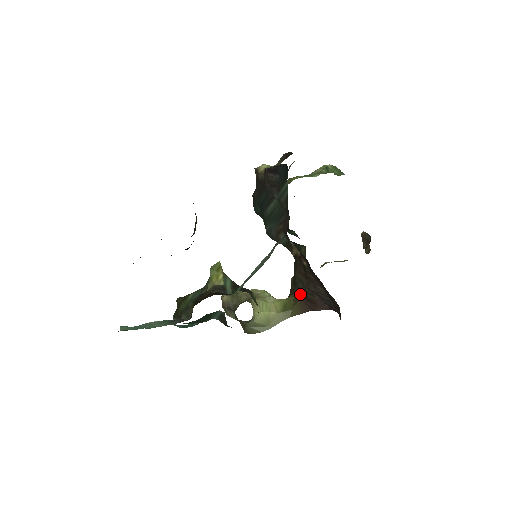
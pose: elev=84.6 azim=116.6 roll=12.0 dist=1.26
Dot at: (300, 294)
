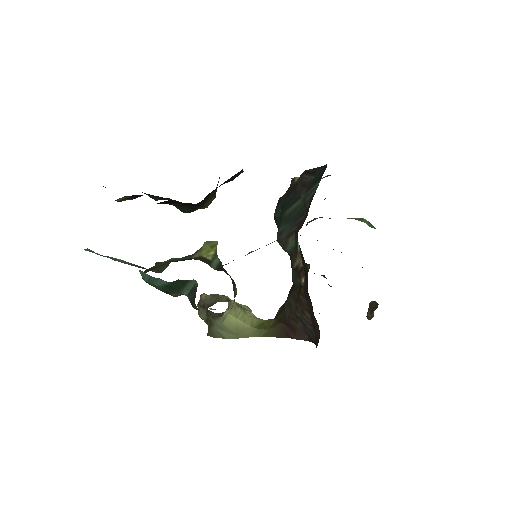
Dot at: (283, 318)
